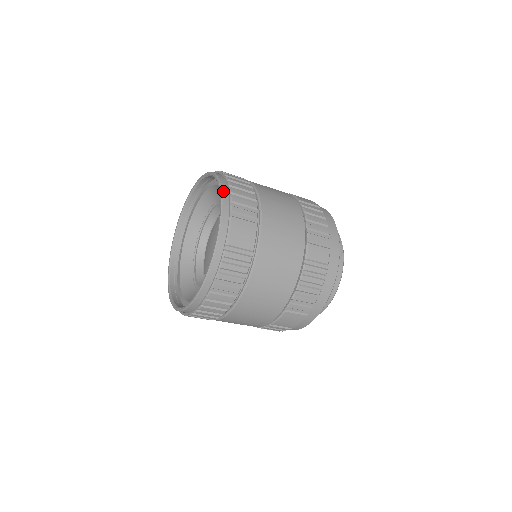
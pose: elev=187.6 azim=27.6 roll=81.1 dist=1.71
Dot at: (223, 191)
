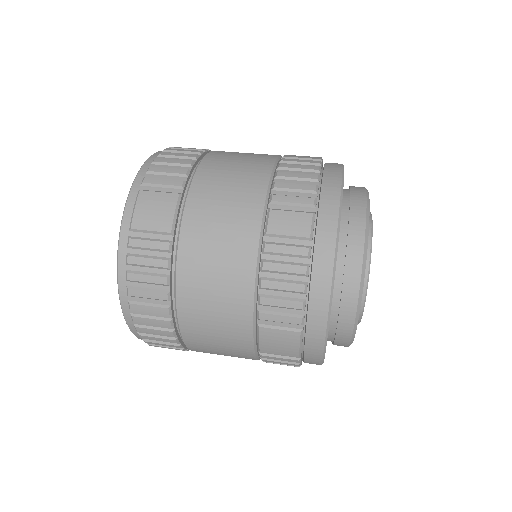
Dot at: (145, 164)
